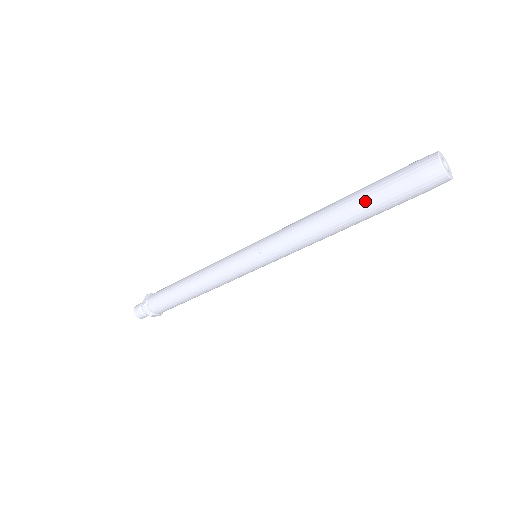
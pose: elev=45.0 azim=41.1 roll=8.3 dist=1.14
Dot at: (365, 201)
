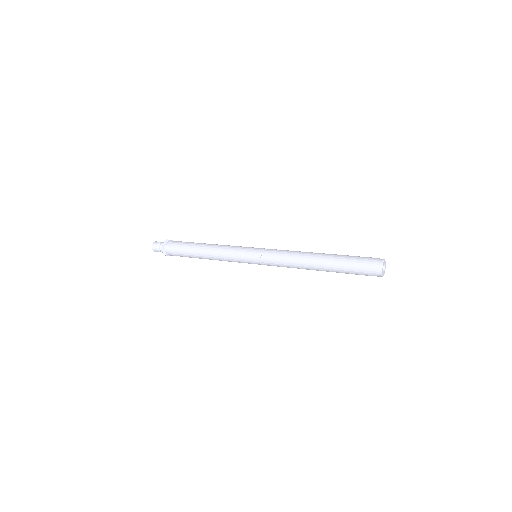
Dot at: (335, 265)
